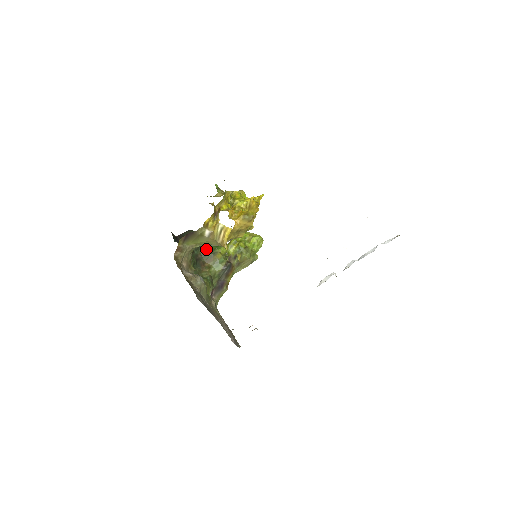
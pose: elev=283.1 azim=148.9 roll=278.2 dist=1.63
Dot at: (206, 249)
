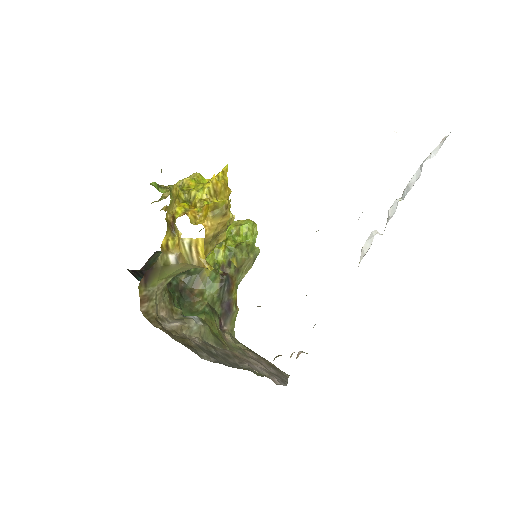
Dot at: (186, 271)
